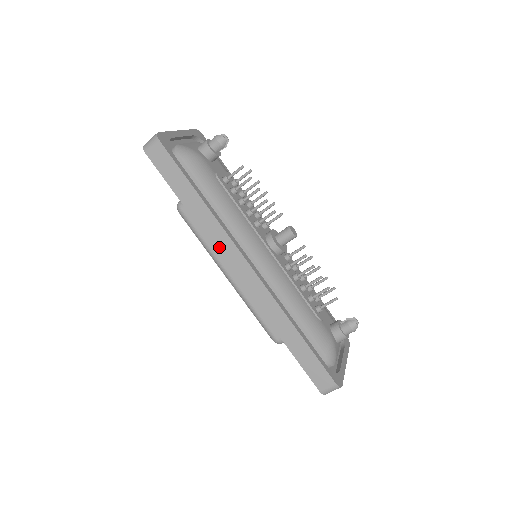
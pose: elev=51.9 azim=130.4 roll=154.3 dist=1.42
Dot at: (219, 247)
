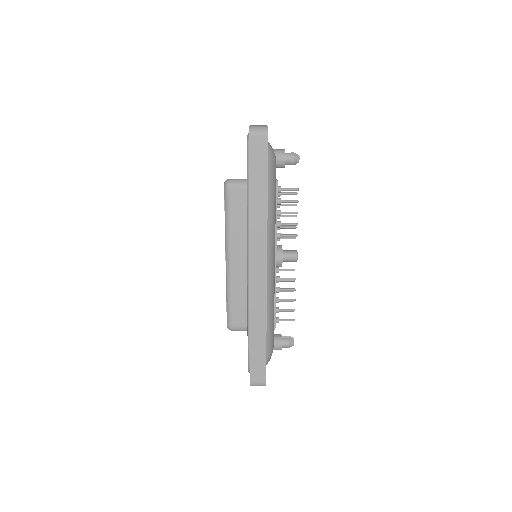
Dot at: (253, 242)
